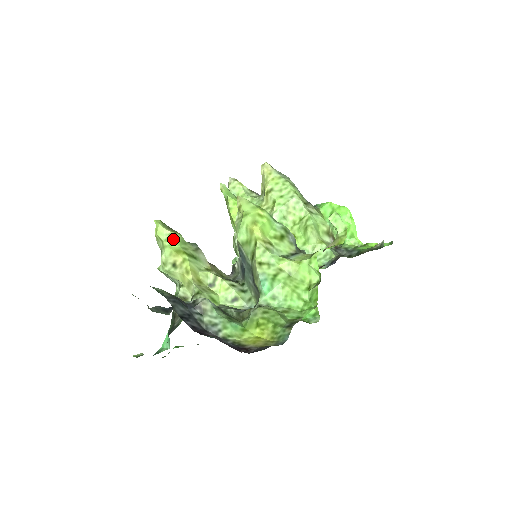
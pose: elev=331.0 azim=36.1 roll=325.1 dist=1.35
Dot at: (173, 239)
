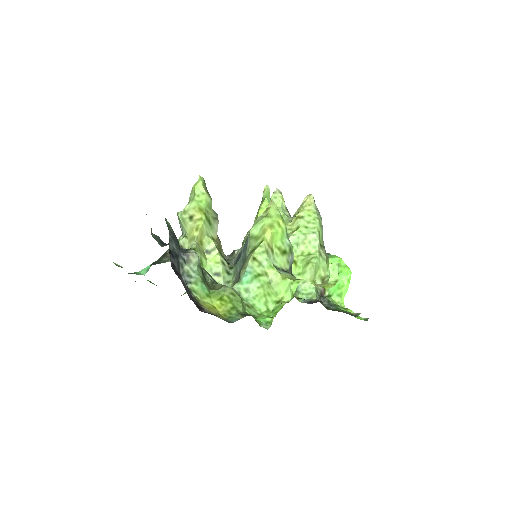
Dot at: (204, 198)
